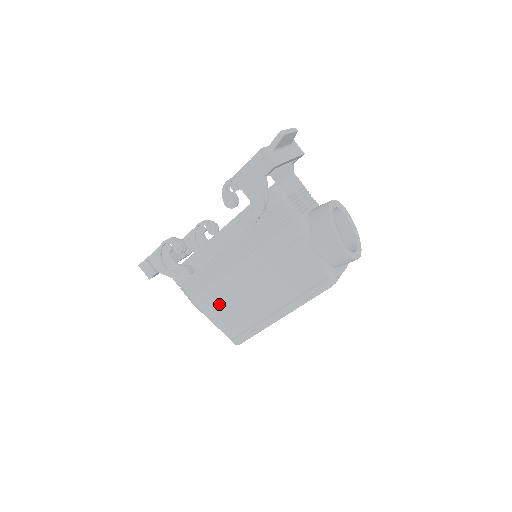
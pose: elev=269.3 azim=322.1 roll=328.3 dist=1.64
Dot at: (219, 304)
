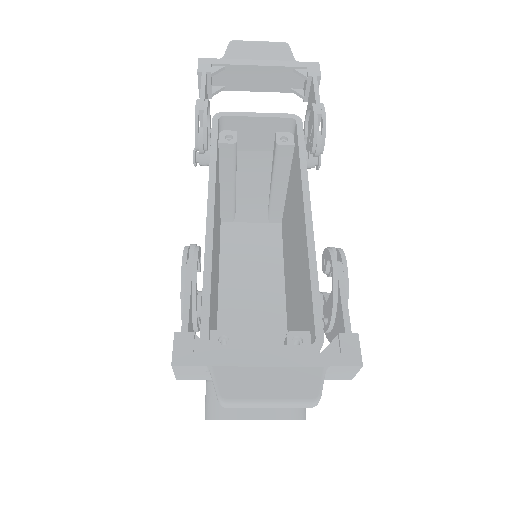
Dot at: occluded
